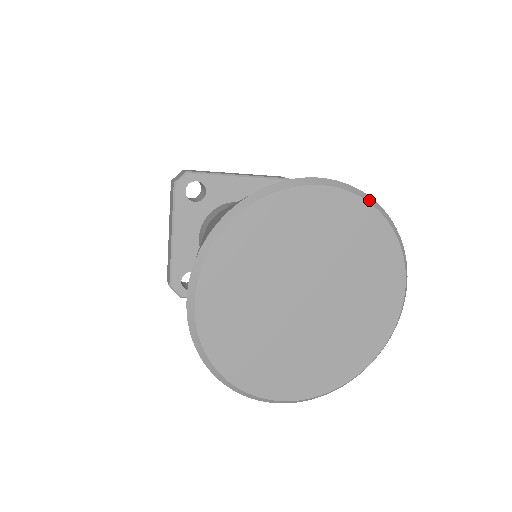
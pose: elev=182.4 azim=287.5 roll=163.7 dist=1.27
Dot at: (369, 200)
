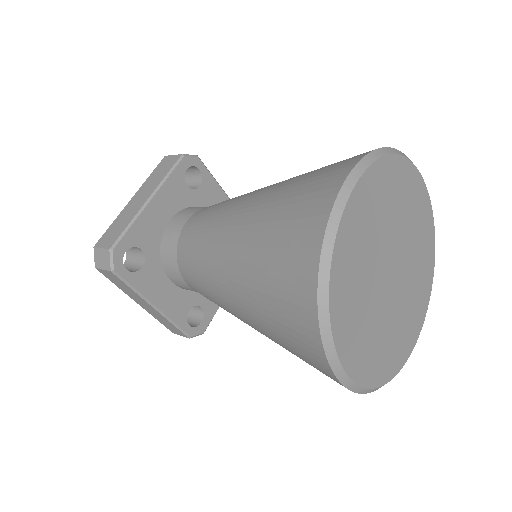
Dot at: (433, 230)
